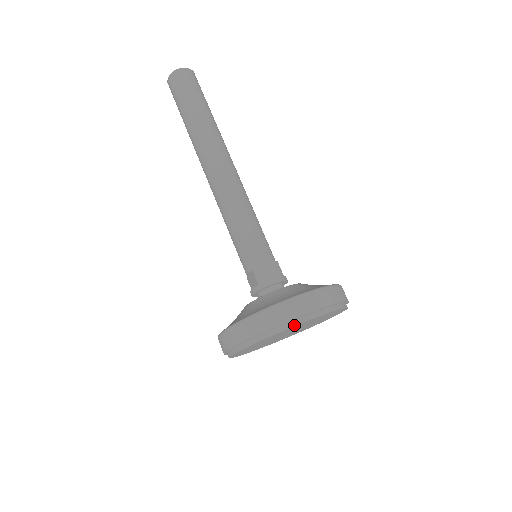
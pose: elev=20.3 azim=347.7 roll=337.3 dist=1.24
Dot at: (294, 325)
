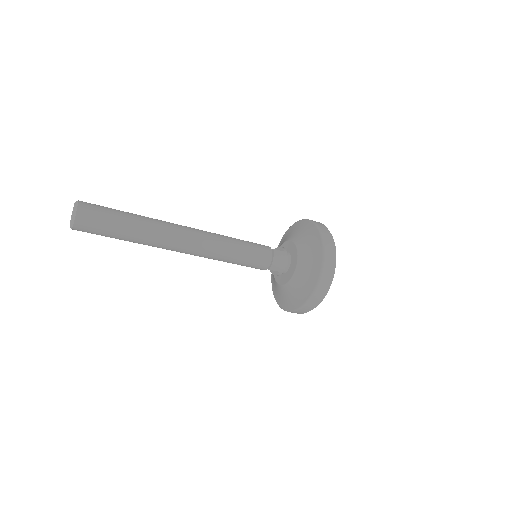
Dot at: (331, 283)
